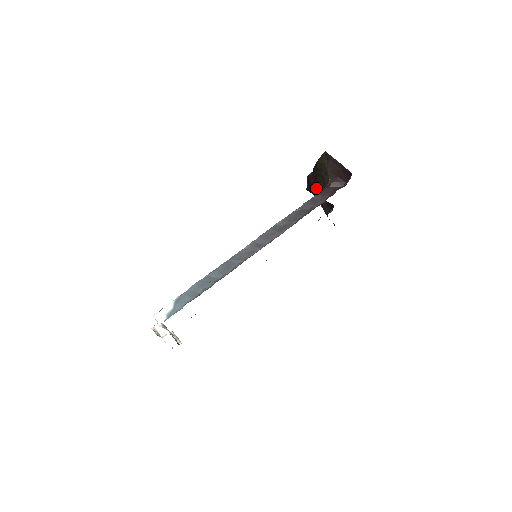
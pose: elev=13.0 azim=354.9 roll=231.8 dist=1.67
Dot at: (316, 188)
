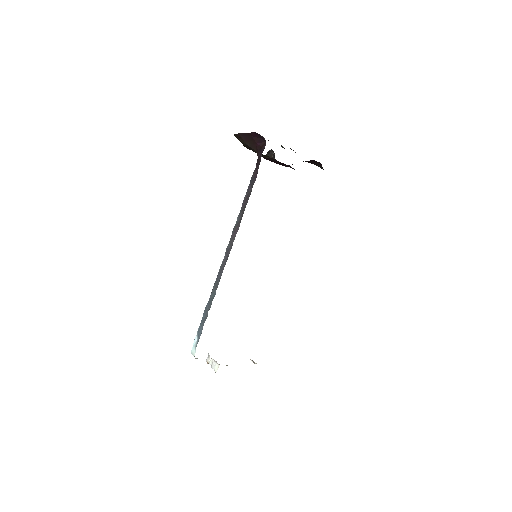
Dot at: (275, 162)
